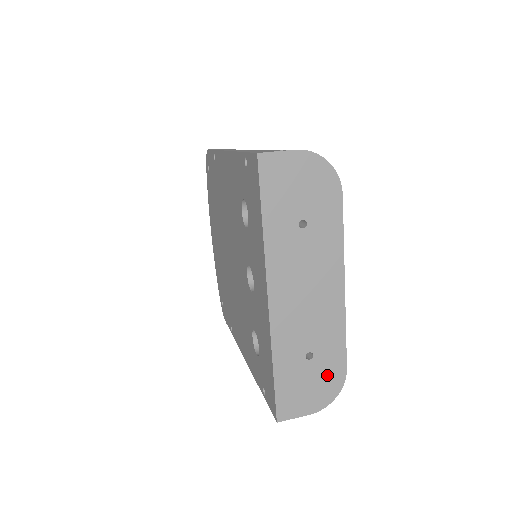
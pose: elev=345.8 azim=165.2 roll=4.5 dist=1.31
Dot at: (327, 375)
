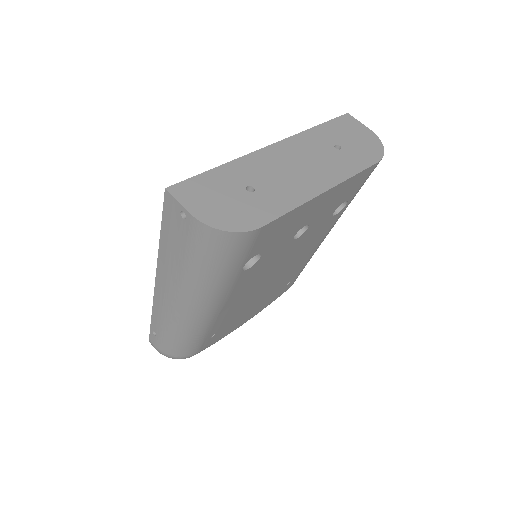
Dot at: (243, 212)
